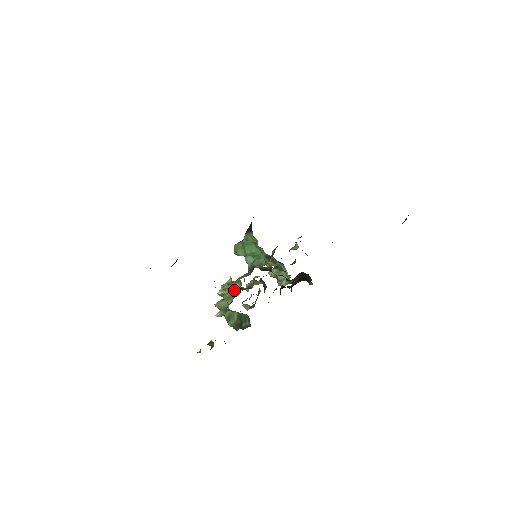
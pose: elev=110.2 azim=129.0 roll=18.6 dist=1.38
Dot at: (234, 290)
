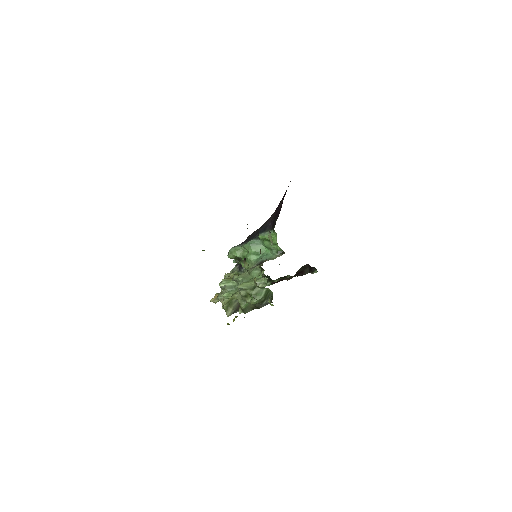
Dot at: (250, 277)
